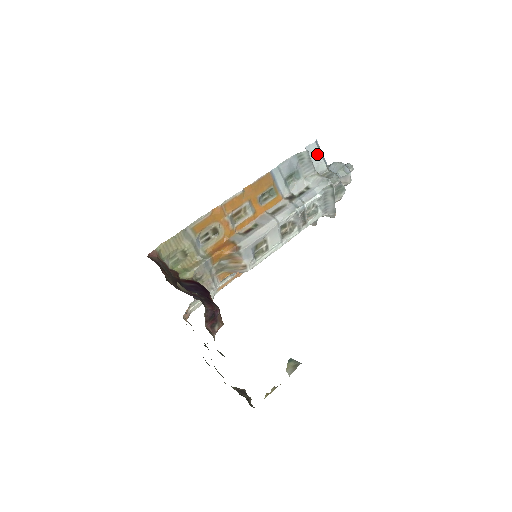
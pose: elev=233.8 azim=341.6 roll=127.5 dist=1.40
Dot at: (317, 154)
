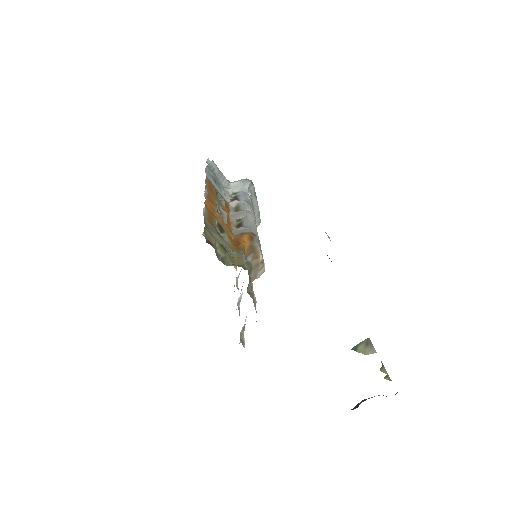
Dot at: occluded
